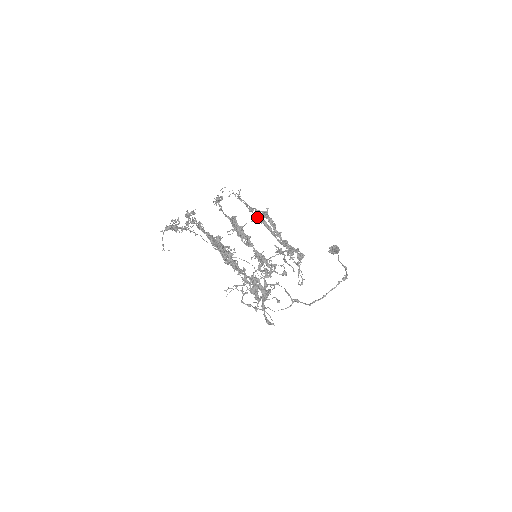
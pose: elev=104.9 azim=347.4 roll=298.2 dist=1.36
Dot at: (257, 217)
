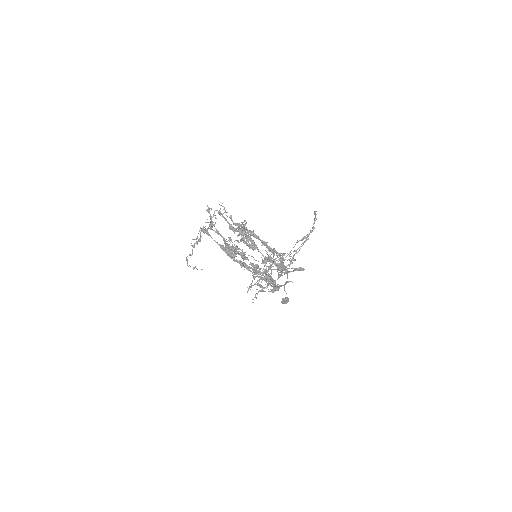
Dot at: (241, 227)
